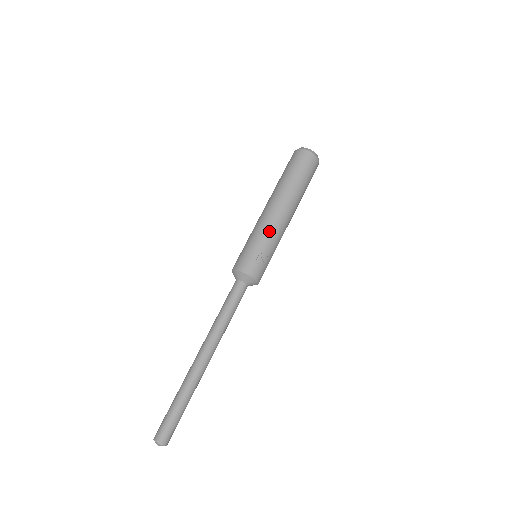
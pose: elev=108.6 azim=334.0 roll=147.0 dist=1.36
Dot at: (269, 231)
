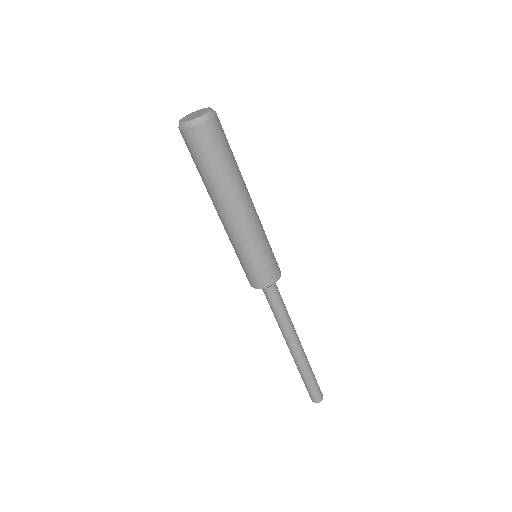
Dot at: (260, 233)
